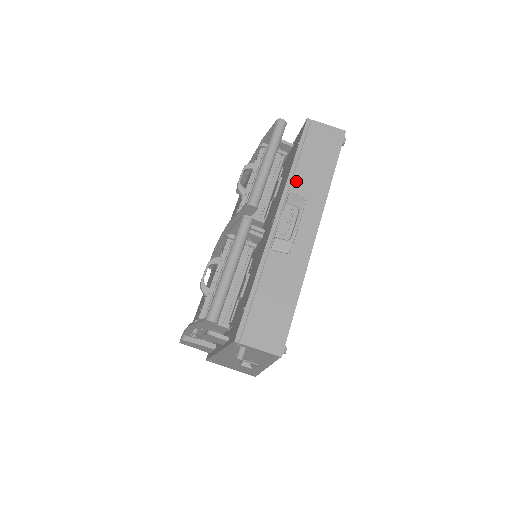
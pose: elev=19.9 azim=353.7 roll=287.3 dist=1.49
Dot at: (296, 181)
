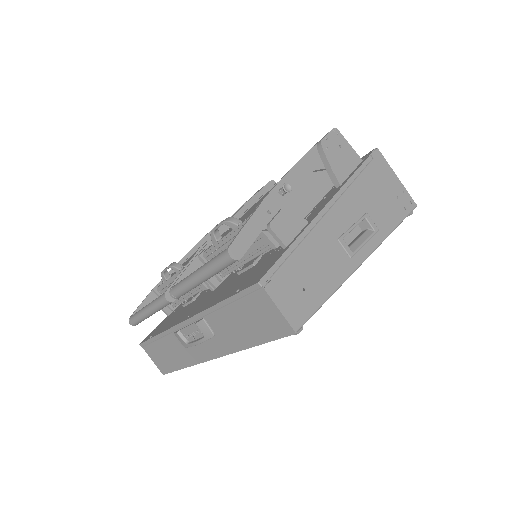
Dot at: (214, 317)
